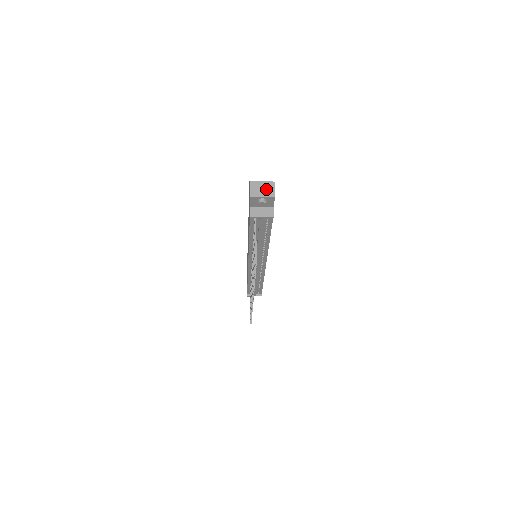
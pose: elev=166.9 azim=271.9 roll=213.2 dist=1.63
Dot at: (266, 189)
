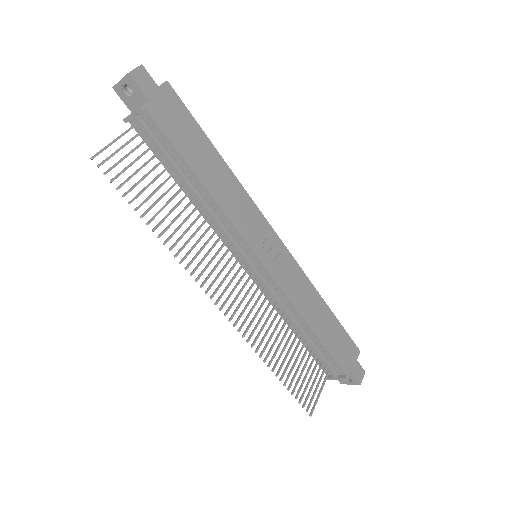
Dot at: occluded
